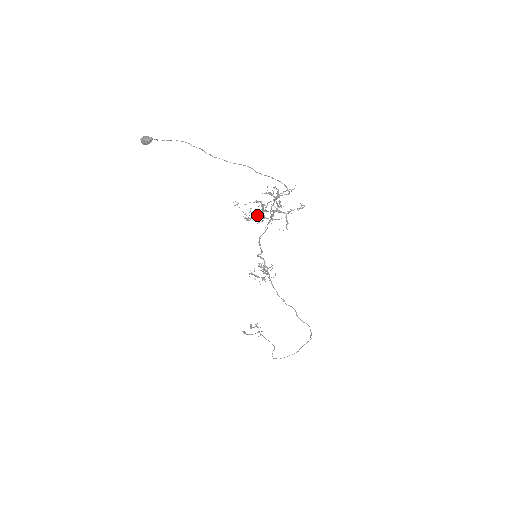
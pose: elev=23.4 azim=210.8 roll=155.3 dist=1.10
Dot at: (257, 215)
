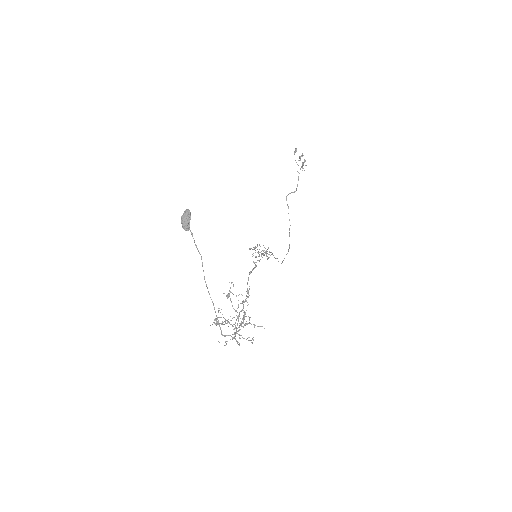
Dot at: (216, 324)
